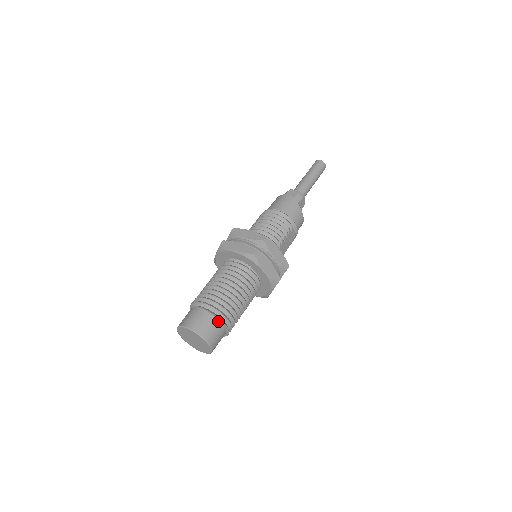
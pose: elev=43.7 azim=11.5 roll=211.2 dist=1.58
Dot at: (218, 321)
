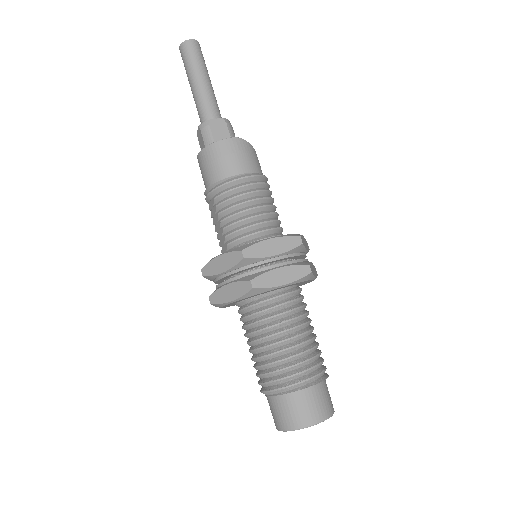
Dot at: (324, 380)
